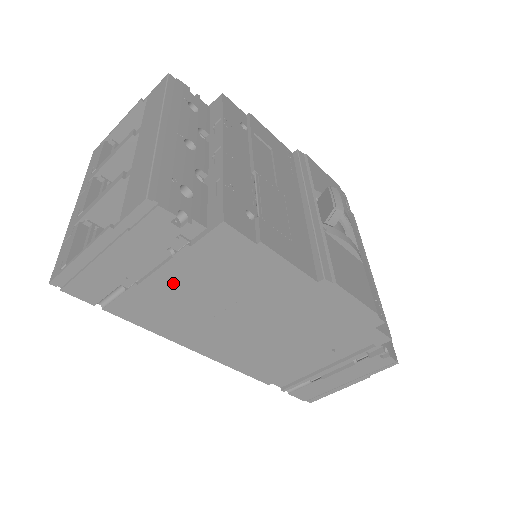
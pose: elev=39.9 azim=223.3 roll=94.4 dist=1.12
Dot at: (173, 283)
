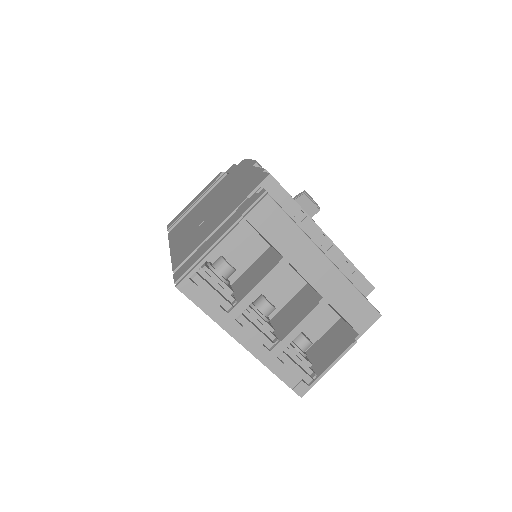
Dot at: occluded
